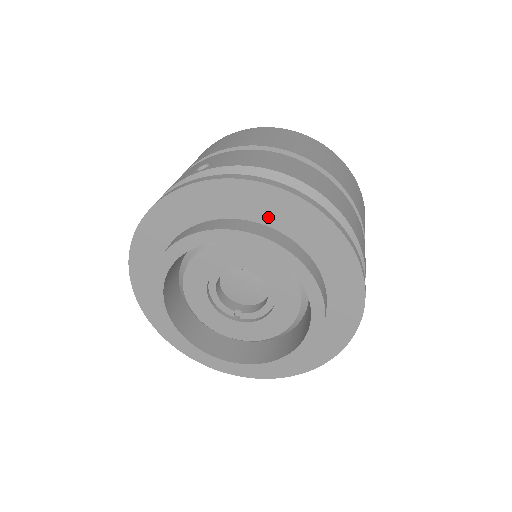
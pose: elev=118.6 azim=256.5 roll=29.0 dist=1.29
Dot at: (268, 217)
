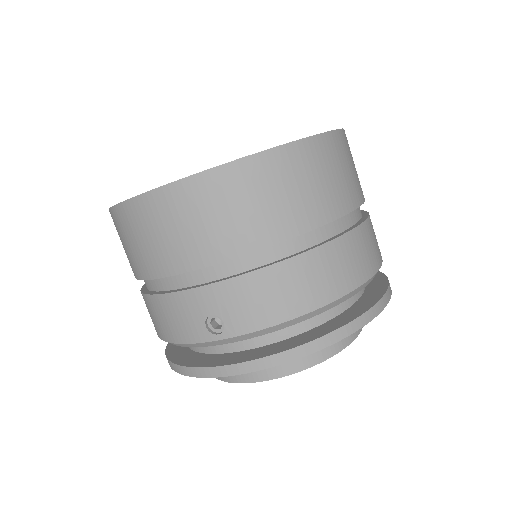
Dot at: occluded
